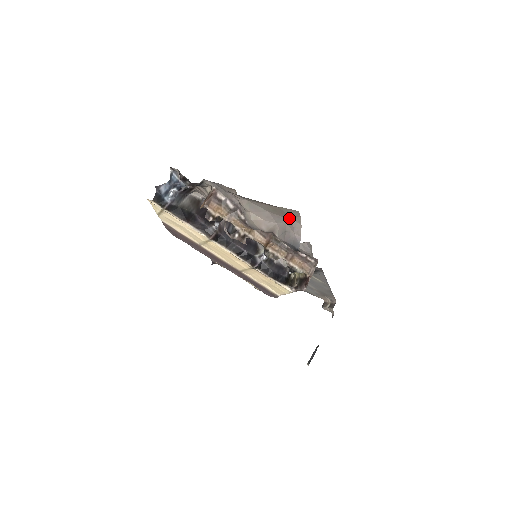
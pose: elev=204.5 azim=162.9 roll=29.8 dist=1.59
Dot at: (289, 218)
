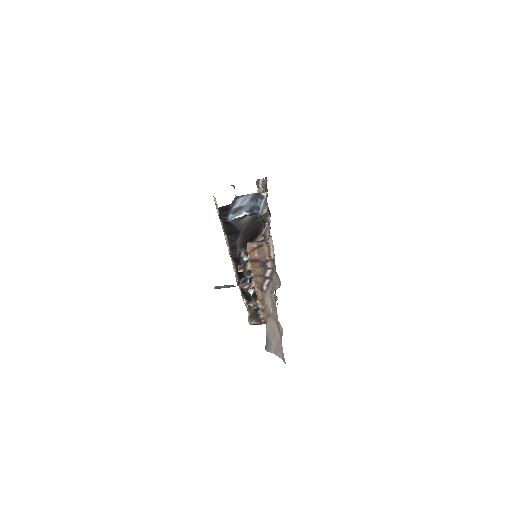
Dot at: occluded
